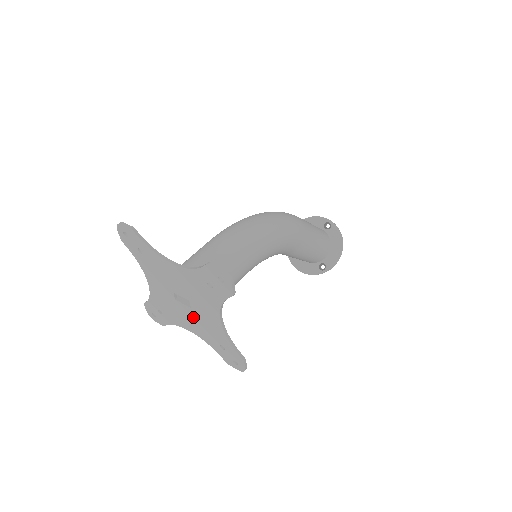
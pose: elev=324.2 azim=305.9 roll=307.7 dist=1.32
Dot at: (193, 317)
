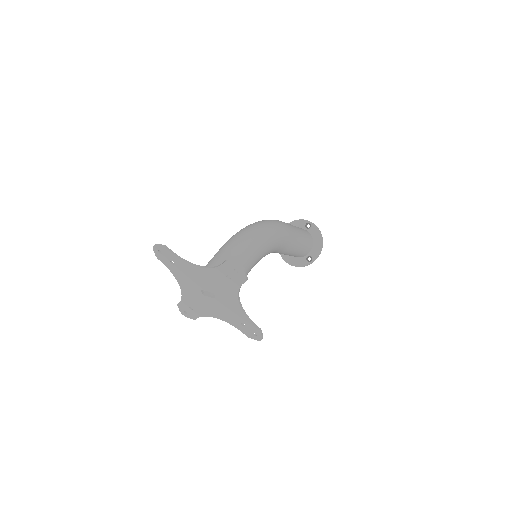
Dot at: (218, 306)
